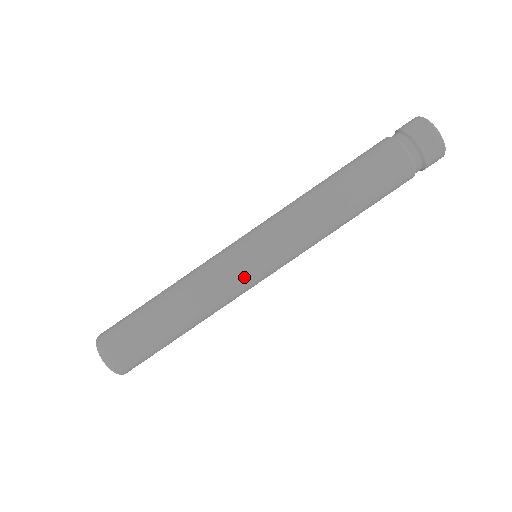
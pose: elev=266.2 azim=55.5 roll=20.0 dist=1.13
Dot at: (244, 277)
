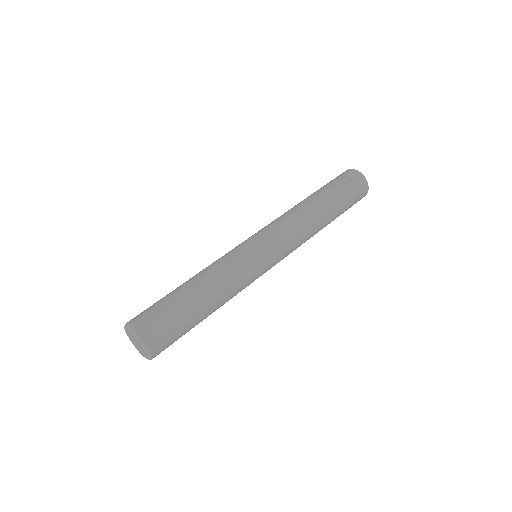
Dot at: (252, 260)
